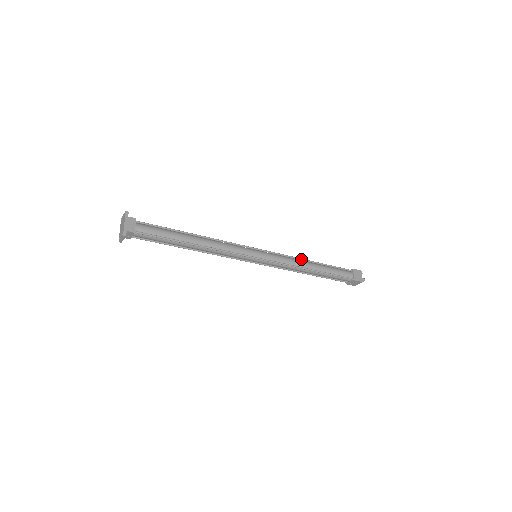
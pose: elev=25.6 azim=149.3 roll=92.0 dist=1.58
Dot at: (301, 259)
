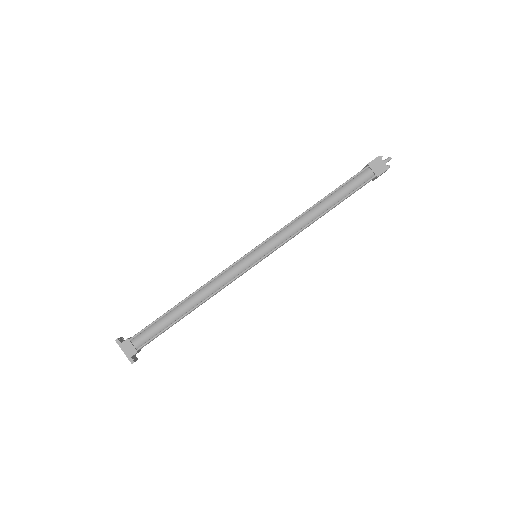
Dot at: (302, 215)
